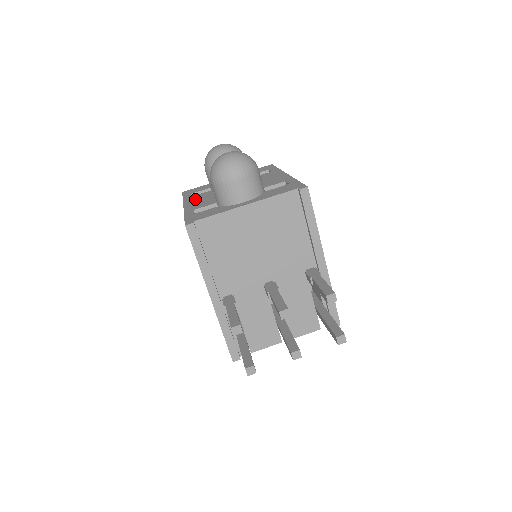
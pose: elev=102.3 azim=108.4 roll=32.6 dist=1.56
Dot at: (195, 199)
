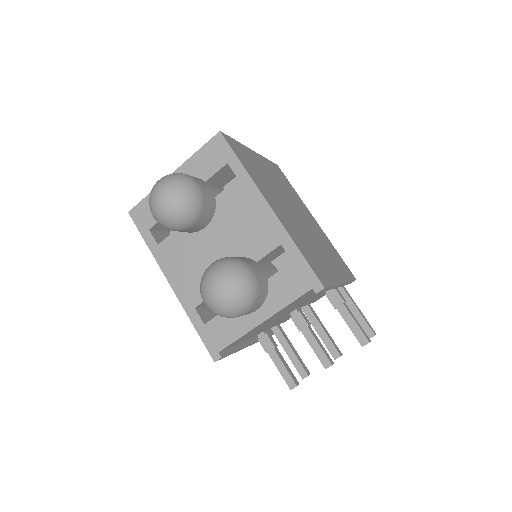
Dot at: (172, 262)
